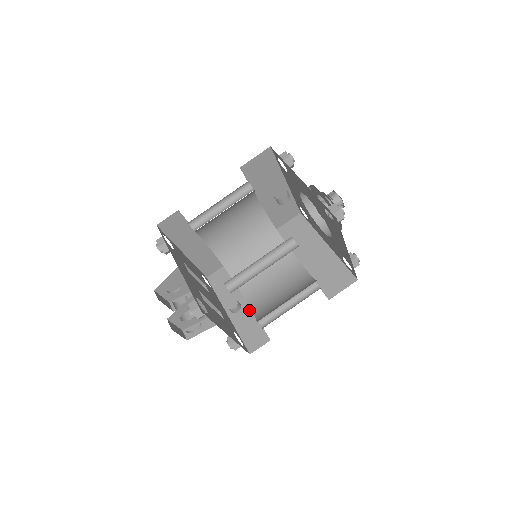
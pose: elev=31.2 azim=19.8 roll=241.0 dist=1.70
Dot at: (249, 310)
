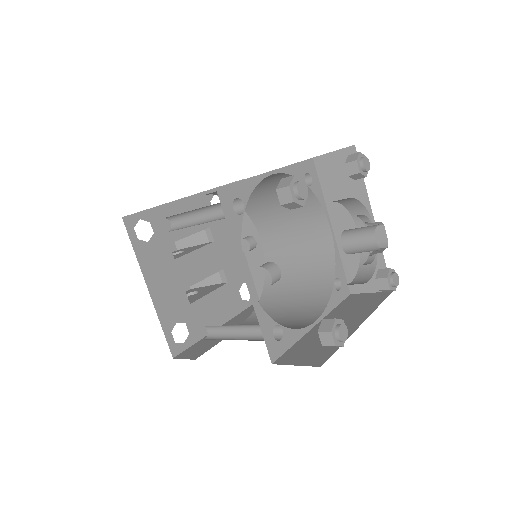
Dot at: (264, 254)
